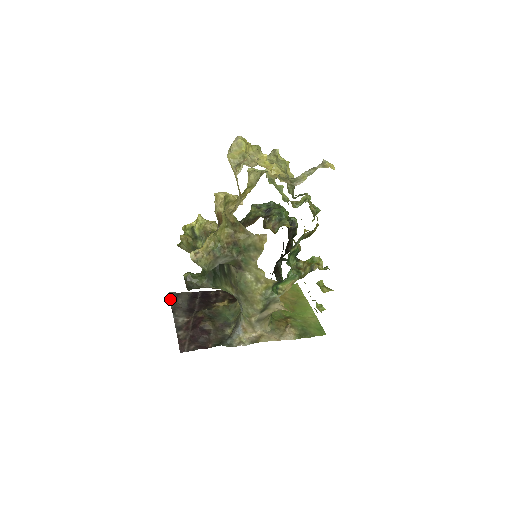
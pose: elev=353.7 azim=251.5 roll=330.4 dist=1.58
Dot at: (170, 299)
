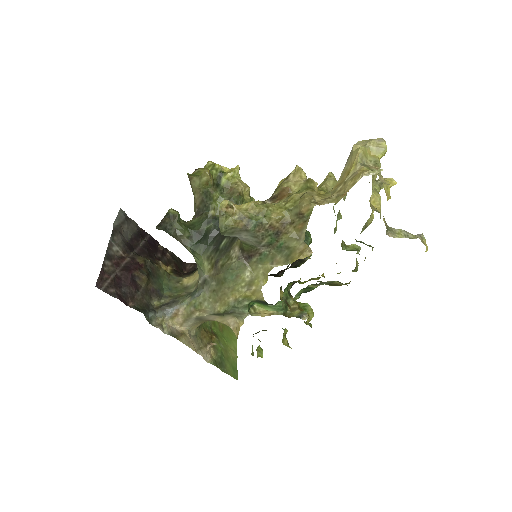
Dot at: (117, 216)
